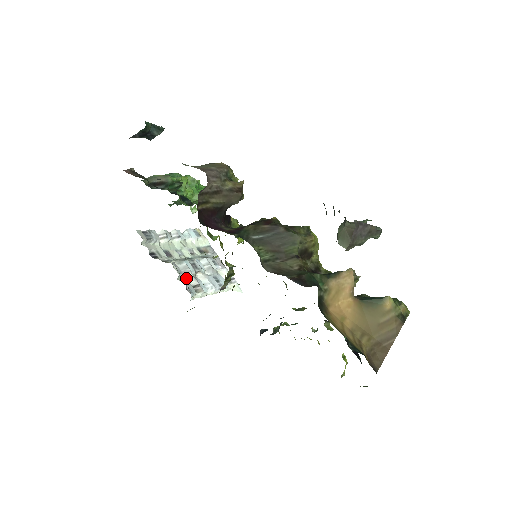
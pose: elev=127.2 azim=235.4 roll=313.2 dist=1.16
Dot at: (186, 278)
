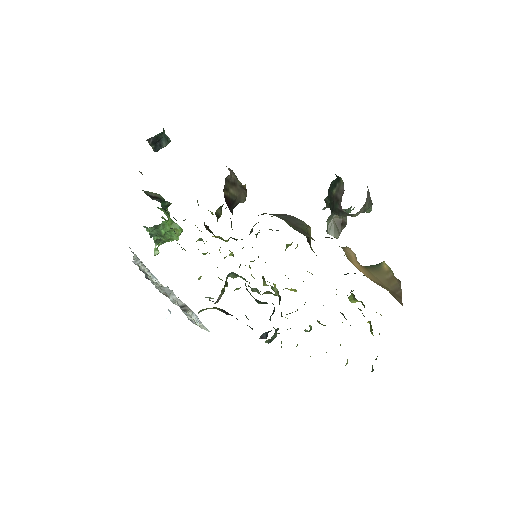
Dot at: (173, 299)
